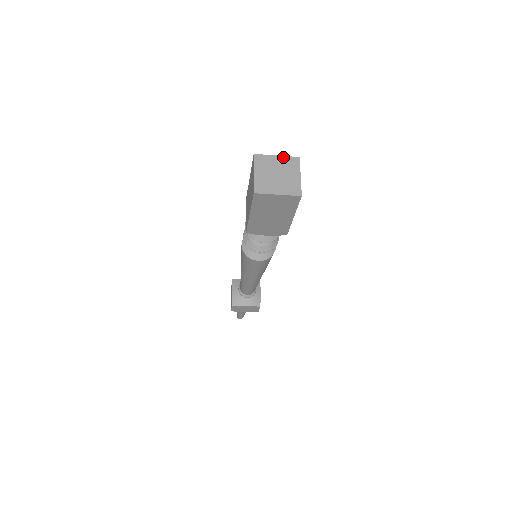
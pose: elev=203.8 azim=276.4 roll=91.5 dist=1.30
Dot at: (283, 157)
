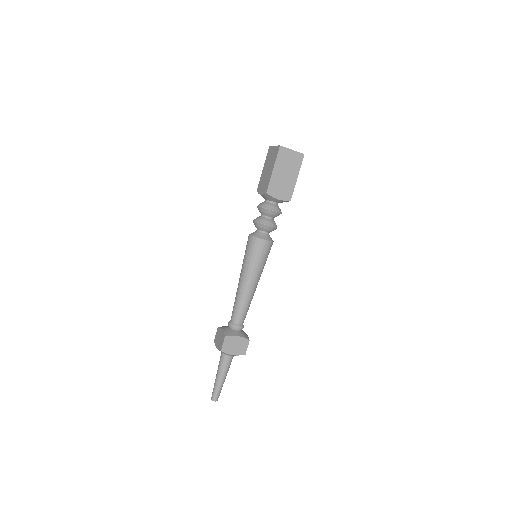
Dot at: occluded
